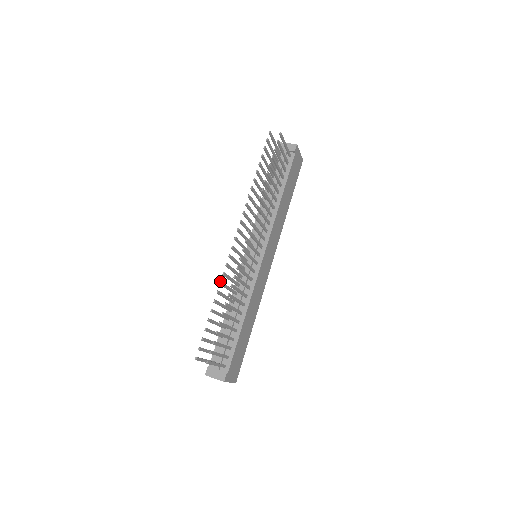
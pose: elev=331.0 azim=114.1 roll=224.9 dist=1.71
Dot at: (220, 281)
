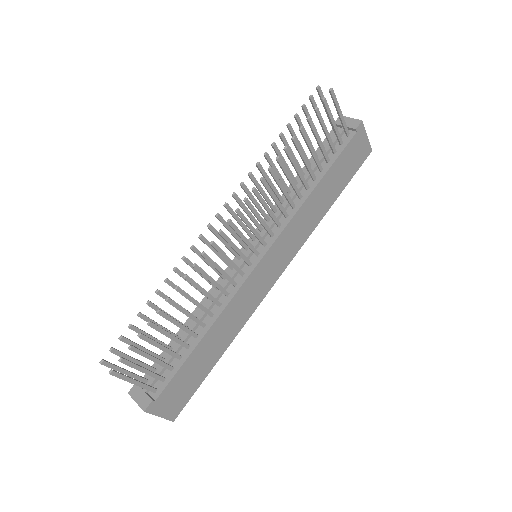
Dot at: occluded
